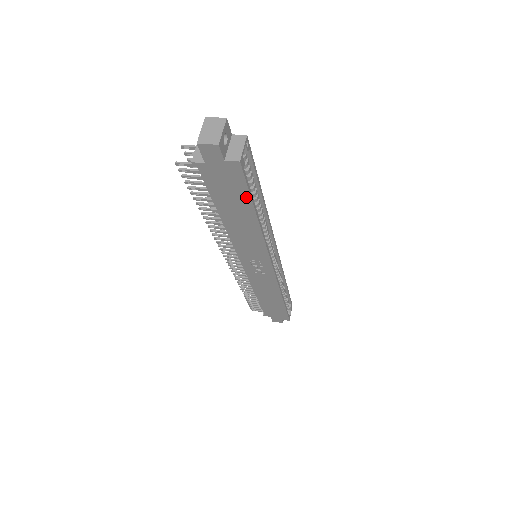
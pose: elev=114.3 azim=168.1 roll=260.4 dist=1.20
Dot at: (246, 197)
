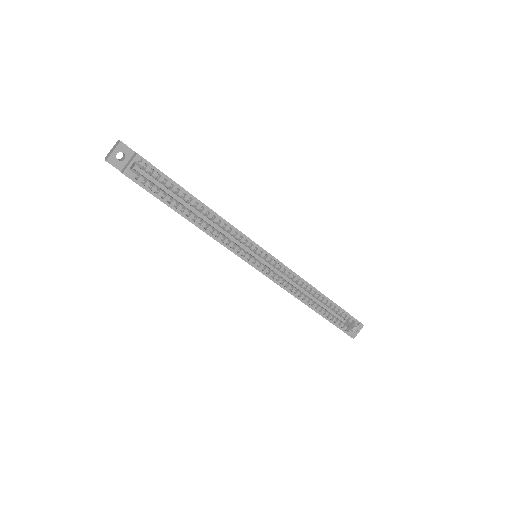
Dot at: (161, 200)
